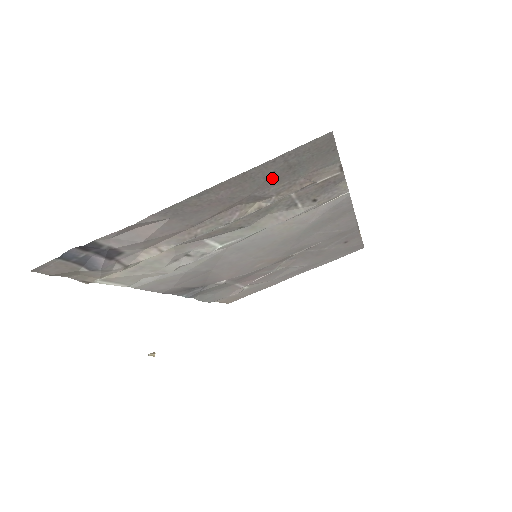
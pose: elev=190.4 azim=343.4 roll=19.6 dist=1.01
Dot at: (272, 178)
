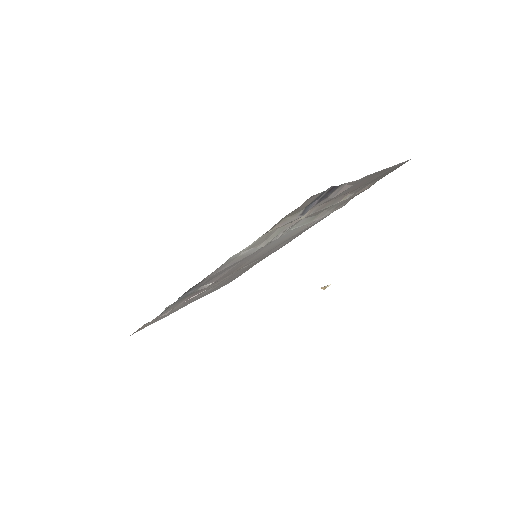
Dot at: (377, 177)
